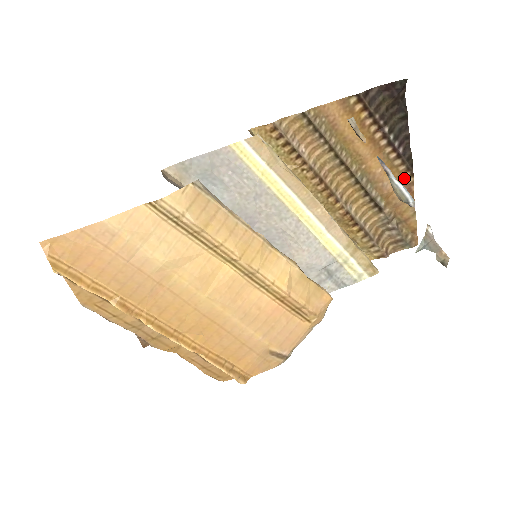
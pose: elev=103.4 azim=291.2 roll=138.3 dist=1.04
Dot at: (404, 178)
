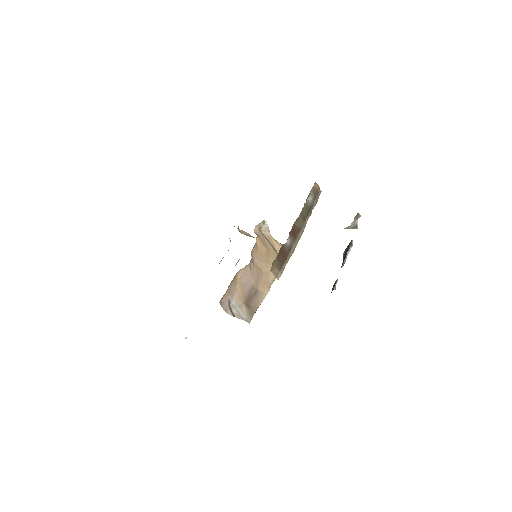
Dot at: occluded
